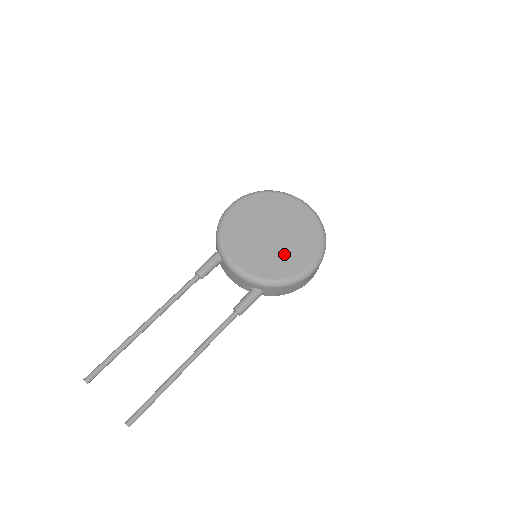
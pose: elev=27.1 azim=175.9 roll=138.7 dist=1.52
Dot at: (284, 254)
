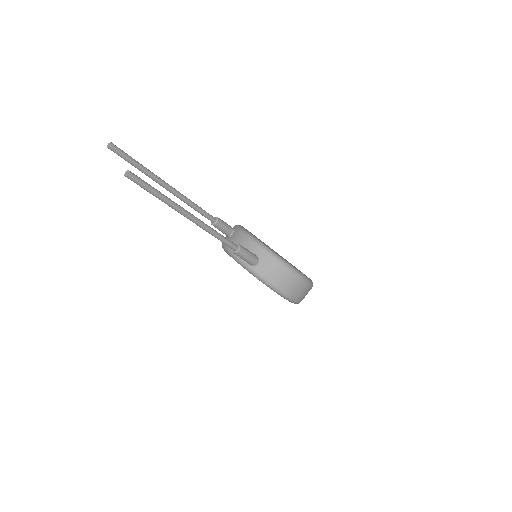
Dot at: occluded
